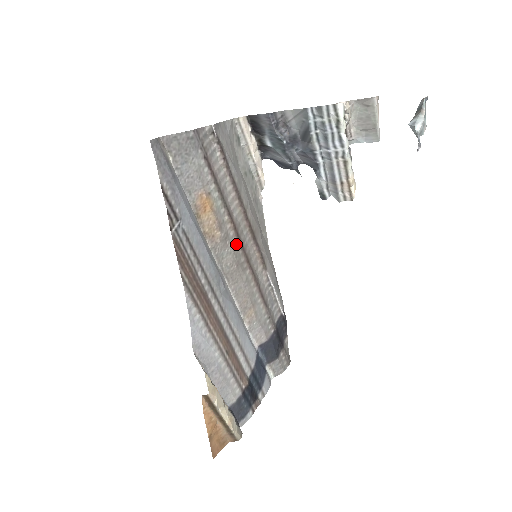
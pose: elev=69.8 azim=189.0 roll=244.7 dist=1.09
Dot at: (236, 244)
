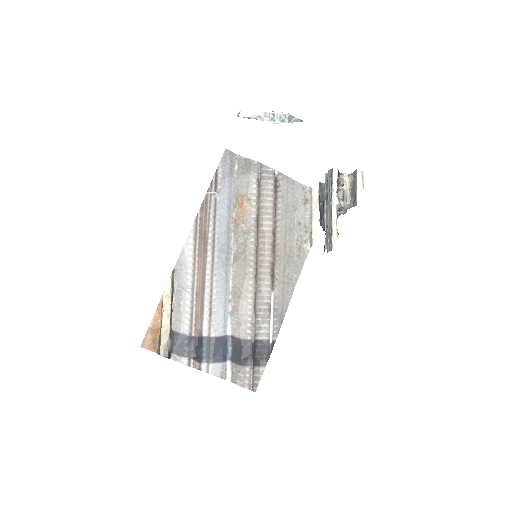
Dot at: (252, 243)
